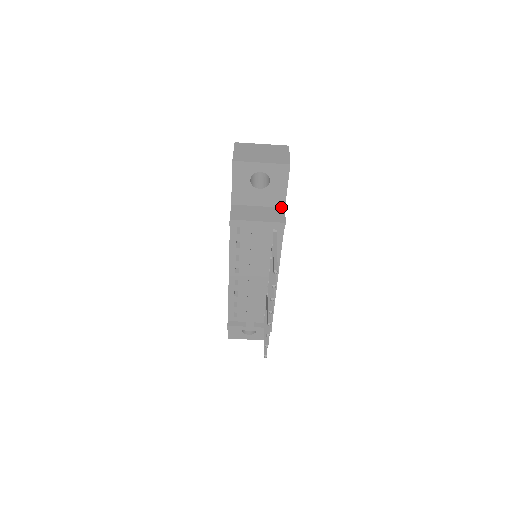
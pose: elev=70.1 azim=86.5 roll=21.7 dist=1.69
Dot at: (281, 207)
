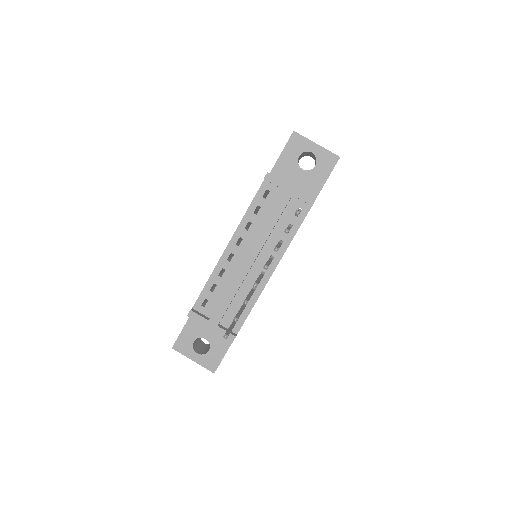
Dot at: occluded
